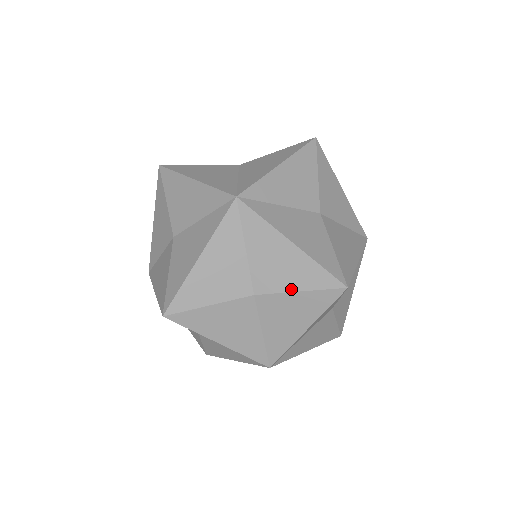
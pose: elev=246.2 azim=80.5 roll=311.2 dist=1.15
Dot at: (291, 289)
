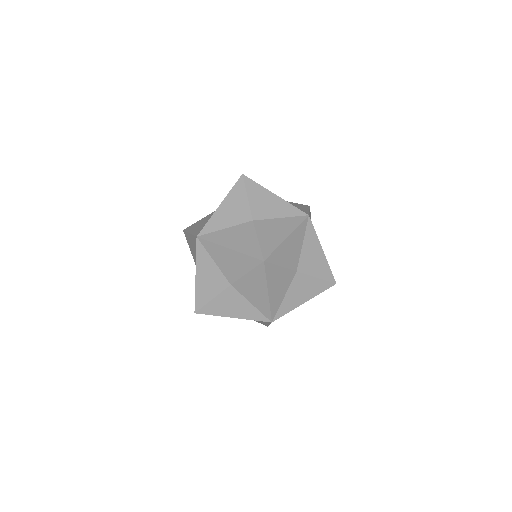
Dot at: occluded
